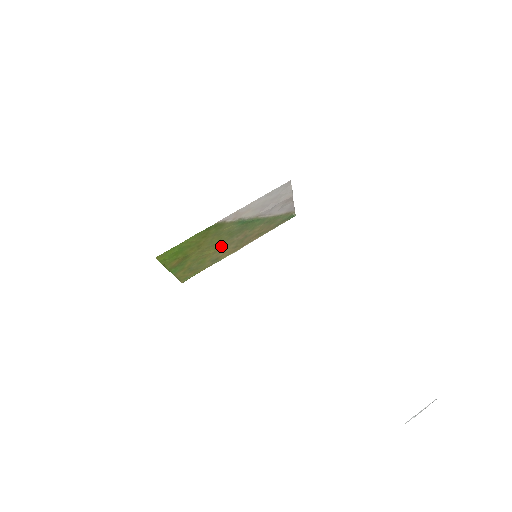
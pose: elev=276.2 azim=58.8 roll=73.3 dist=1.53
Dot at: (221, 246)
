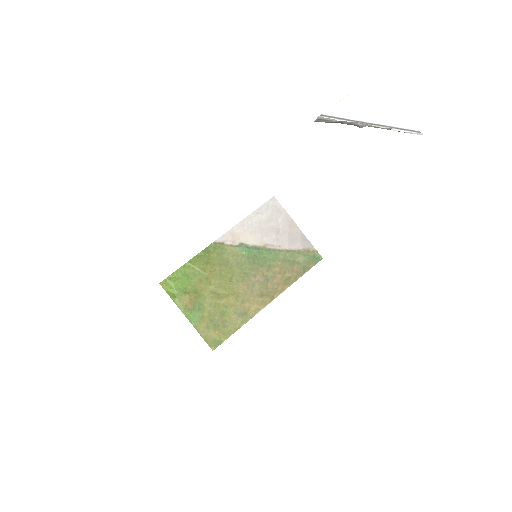
Dot at: (240, 289)
